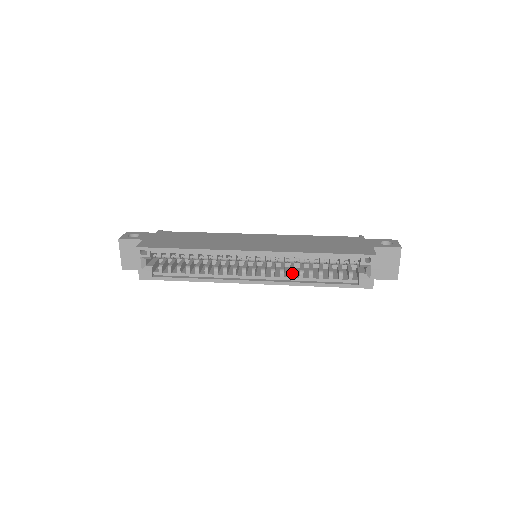
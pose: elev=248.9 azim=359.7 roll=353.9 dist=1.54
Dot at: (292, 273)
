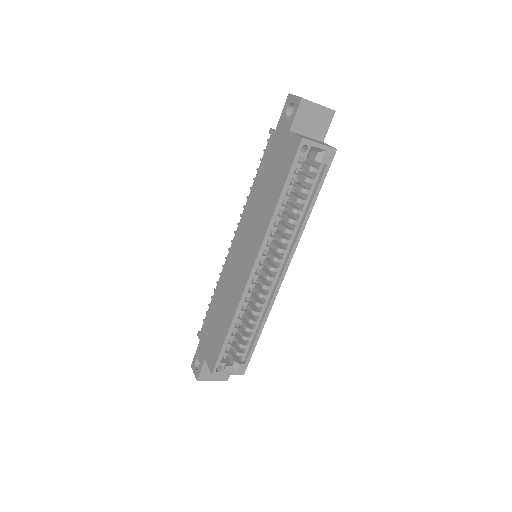
Dot at: (289, 231)
